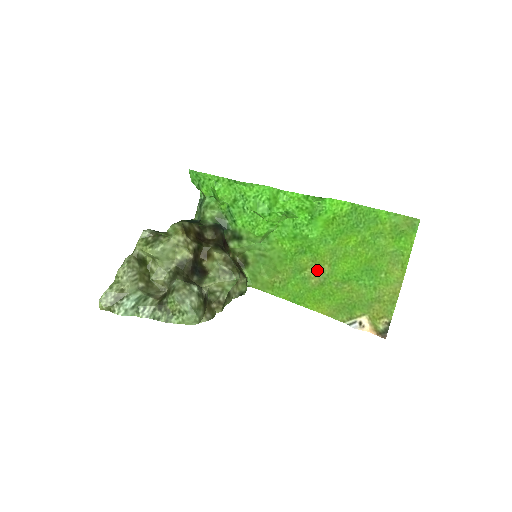
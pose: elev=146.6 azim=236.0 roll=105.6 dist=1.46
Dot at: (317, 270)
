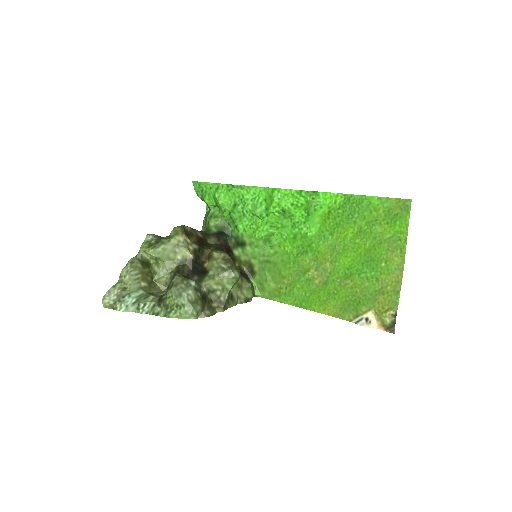
Dot at: (320, 269)
